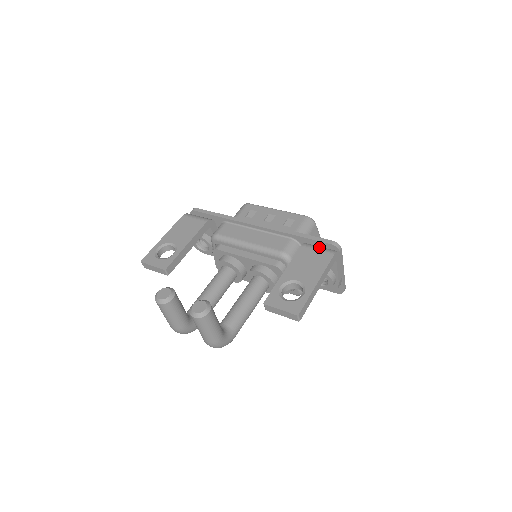
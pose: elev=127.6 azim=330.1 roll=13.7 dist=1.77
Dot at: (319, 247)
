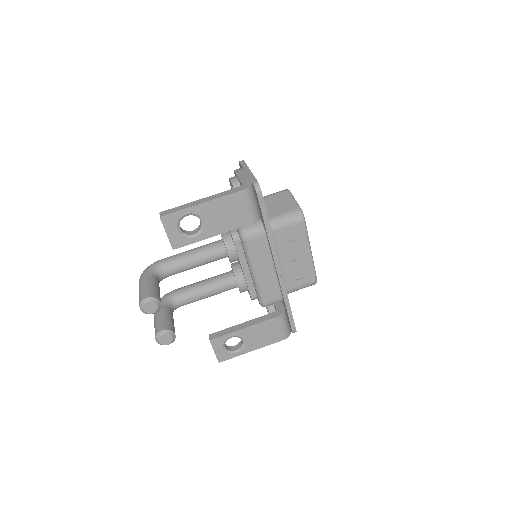
Dot at: (285, 326)
